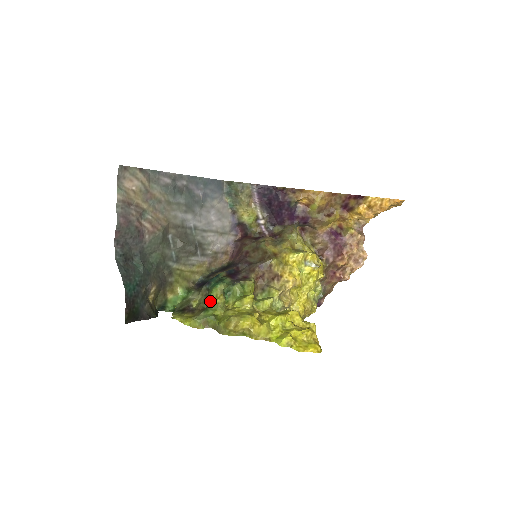
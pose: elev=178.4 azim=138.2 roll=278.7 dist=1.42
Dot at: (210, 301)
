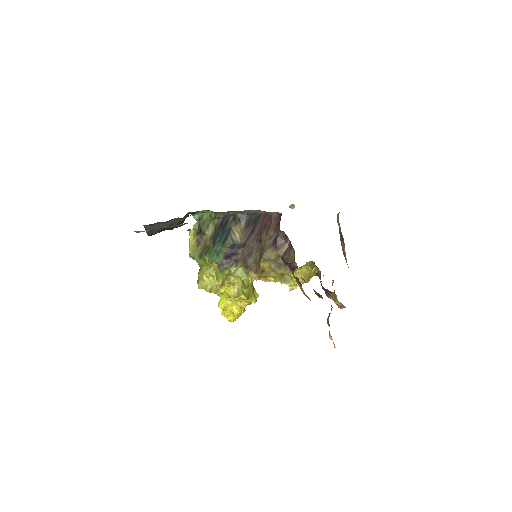
Dot at: (204, 257)
